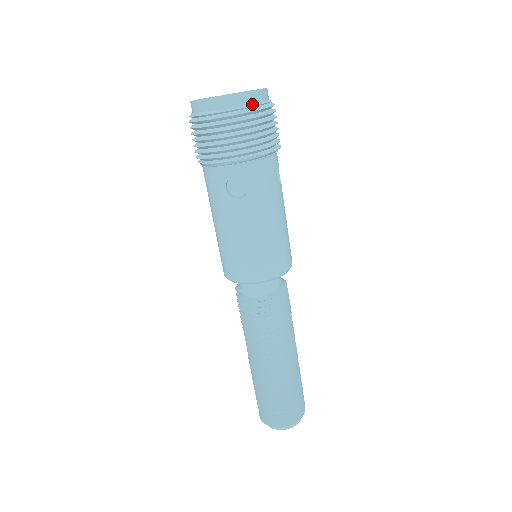
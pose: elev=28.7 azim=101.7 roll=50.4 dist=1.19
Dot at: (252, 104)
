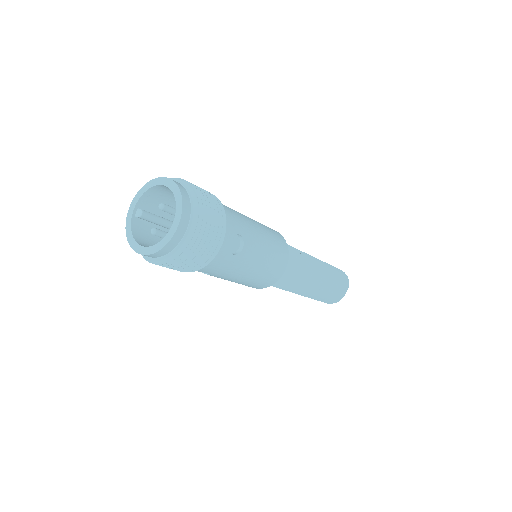
Dot at: (169, 254)
